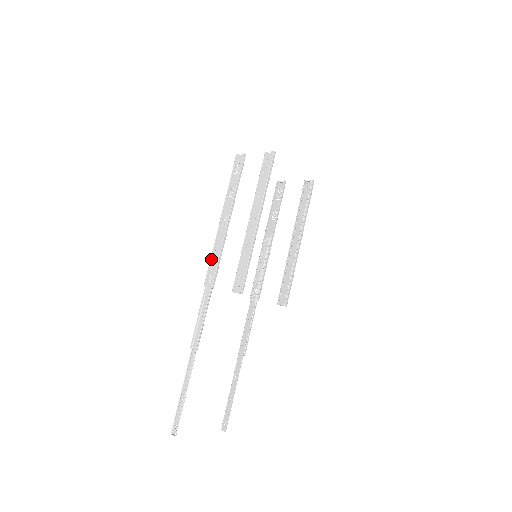
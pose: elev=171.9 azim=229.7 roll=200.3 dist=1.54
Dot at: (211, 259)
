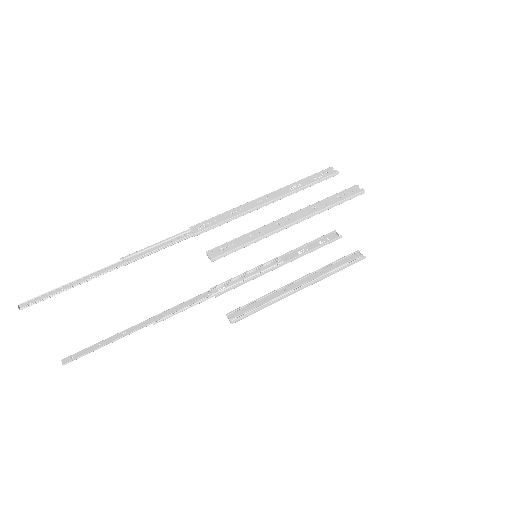
Dot at: (220, 214)
